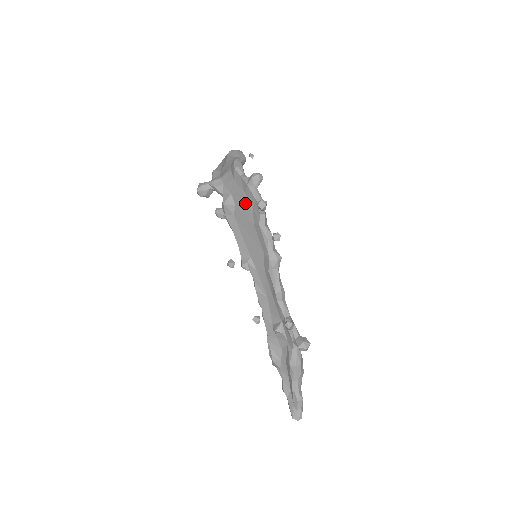
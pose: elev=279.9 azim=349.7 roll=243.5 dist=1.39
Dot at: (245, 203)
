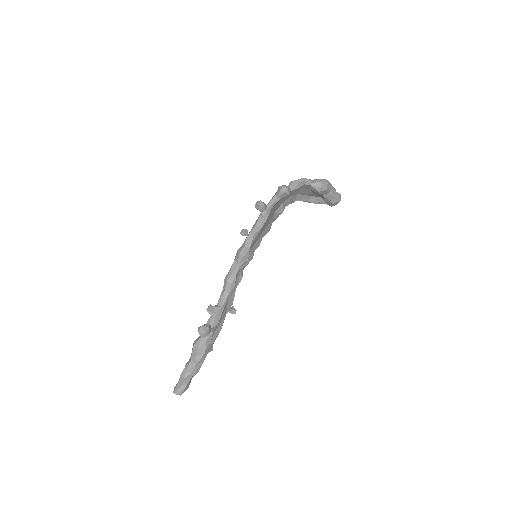
Dot at: occluded
